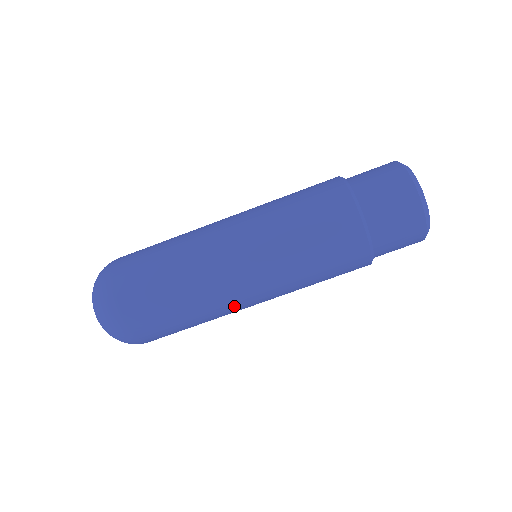
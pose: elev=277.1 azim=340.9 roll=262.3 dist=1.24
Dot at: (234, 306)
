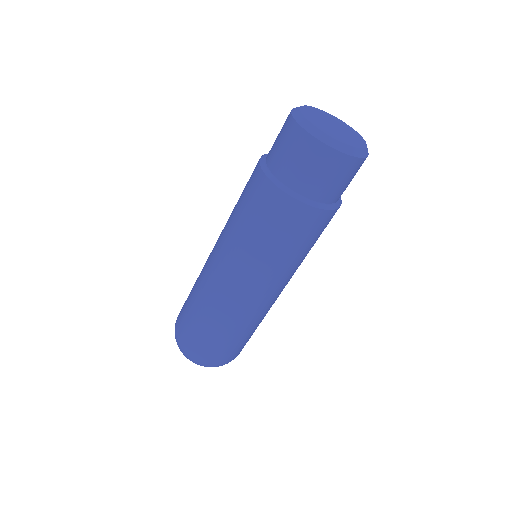
Dot at: (214, 285)
